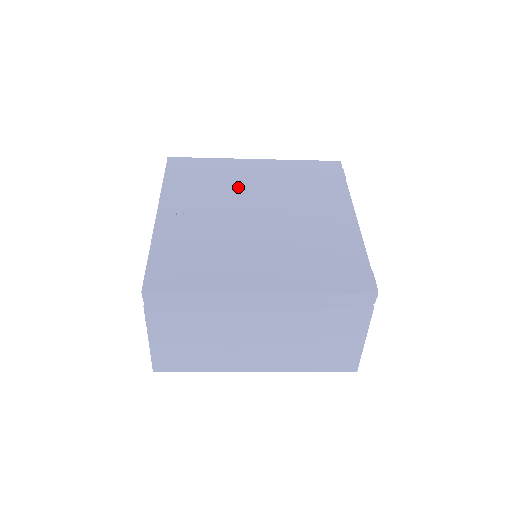
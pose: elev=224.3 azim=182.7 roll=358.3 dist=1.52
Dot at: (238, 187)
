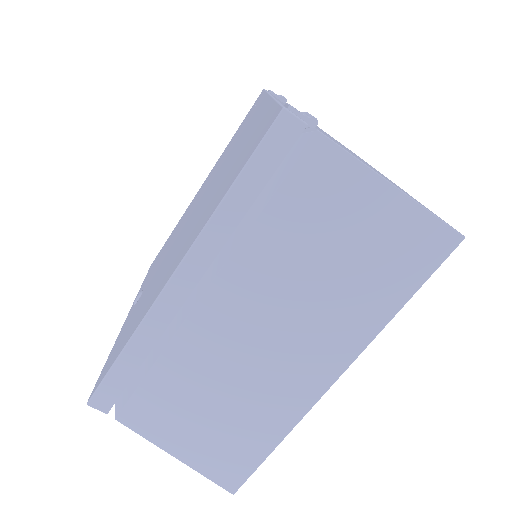
Dot at: (185, 218)
